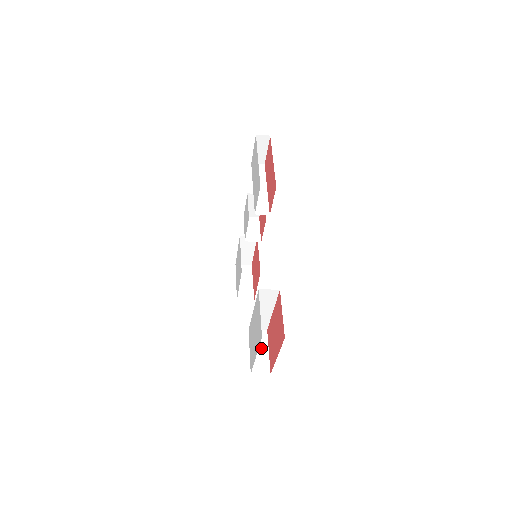
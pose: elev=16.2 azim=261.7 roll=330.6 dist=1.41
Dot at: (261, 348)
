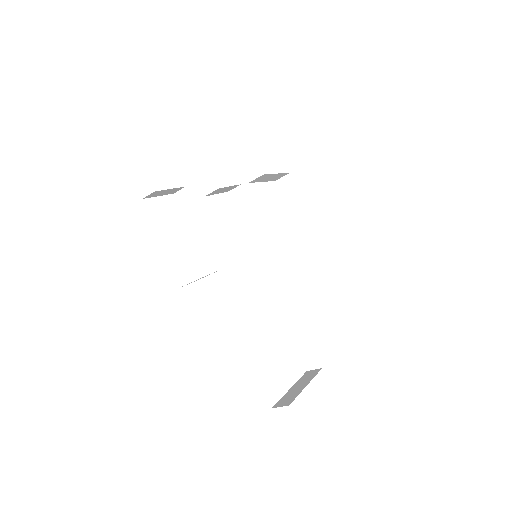
Dot at: (306, 345)
